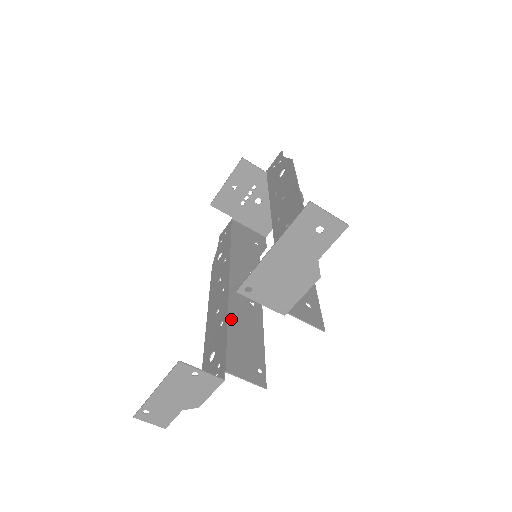
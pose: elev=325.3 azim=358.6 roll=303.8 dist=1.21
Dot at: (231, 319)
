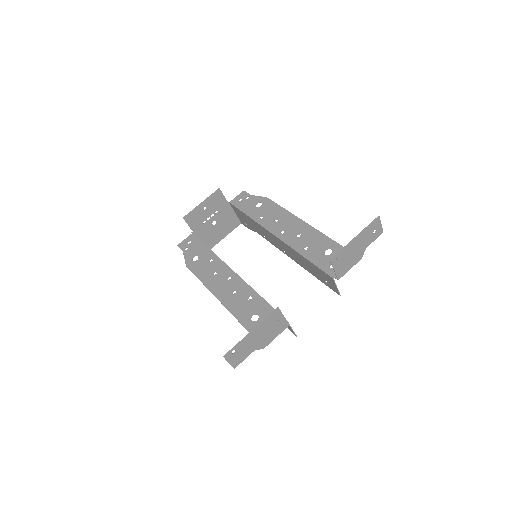
Dot at: (258, 294)
